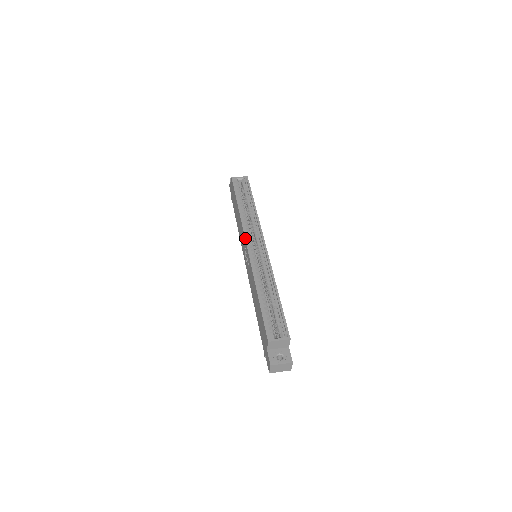
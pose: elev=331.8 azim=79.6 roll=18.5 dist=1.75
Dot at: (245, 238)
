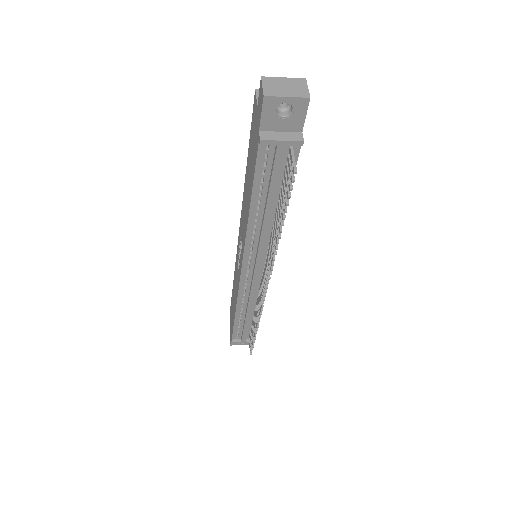
Dot at: occluded
